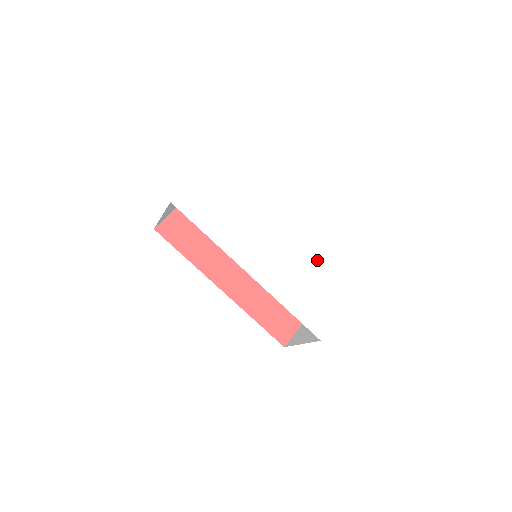
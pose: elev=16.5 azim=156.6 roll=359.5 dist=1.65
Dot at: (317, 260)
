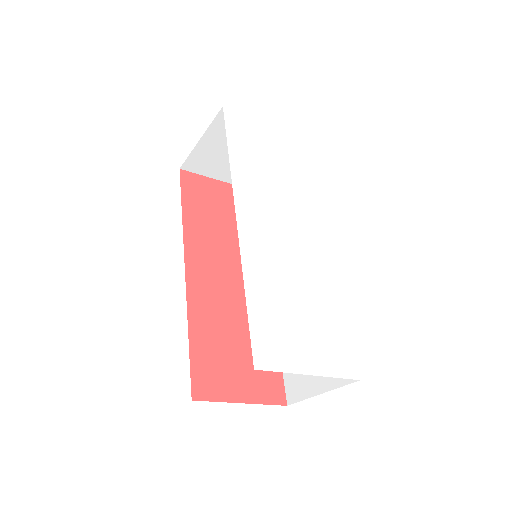
Dot at: (326, 296)
